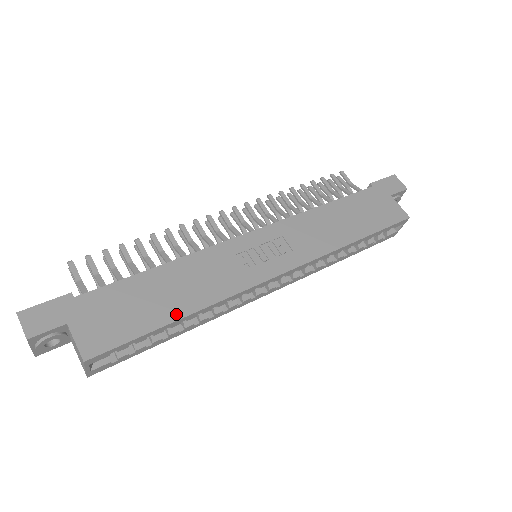
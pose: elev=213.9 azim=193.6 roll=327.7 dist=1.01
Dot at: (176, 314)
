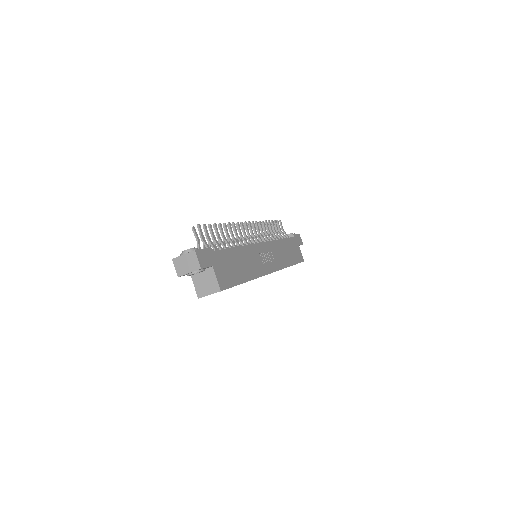
Dot at: (245, 278)
